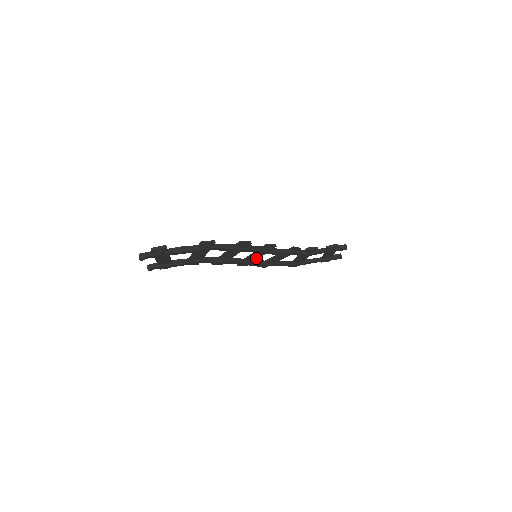
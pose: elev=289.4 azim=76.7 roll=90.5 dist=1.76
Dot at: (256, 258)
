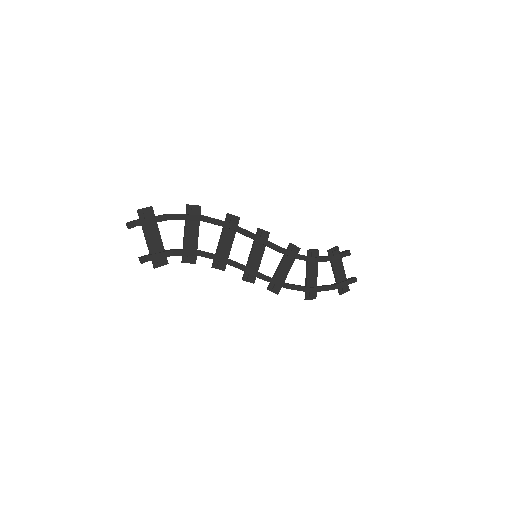
Dot at: (258, 262)
